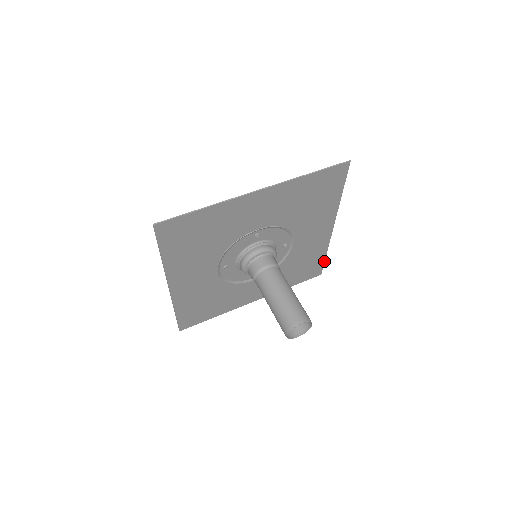
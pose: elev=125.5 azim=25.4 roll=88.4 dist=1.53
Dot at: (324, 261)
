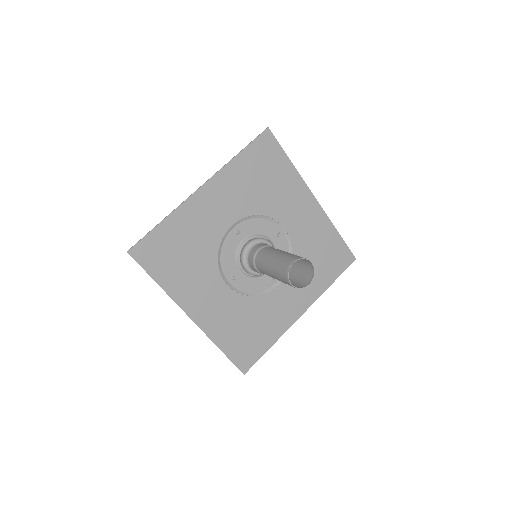
Dot at: (344, 241)
